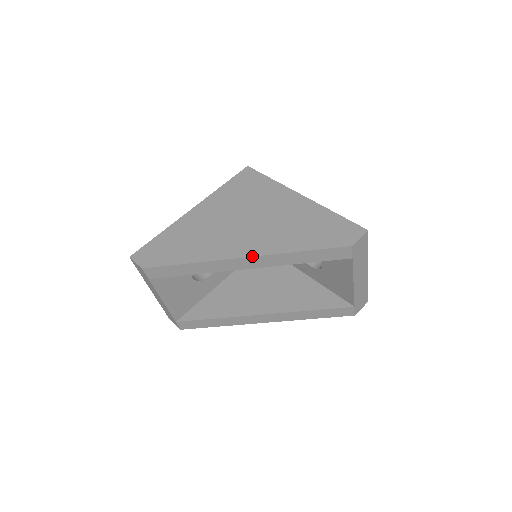
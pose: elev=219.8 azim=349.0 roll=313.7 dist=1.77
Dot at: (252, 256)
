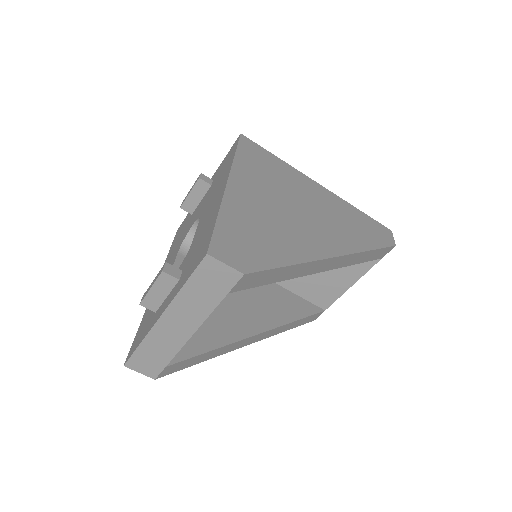
Dot at: (344, 255)
